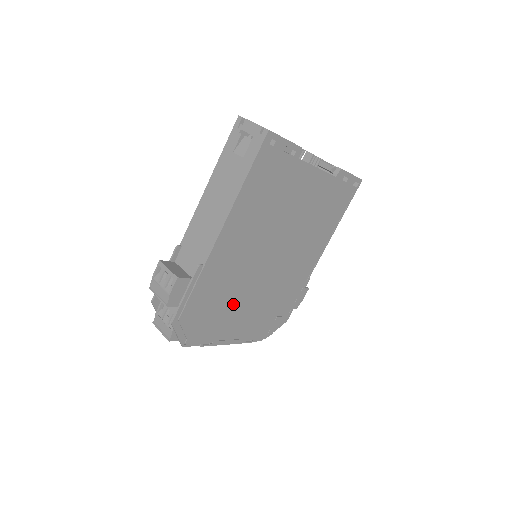
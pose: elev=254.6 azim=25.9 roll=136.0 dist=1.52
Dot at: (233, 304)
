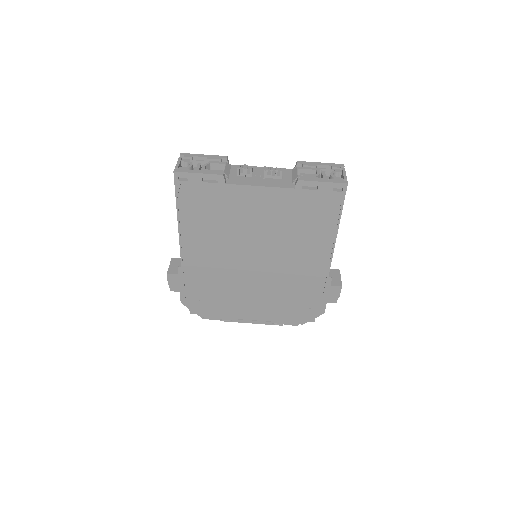
Dot at: (235, 294)
